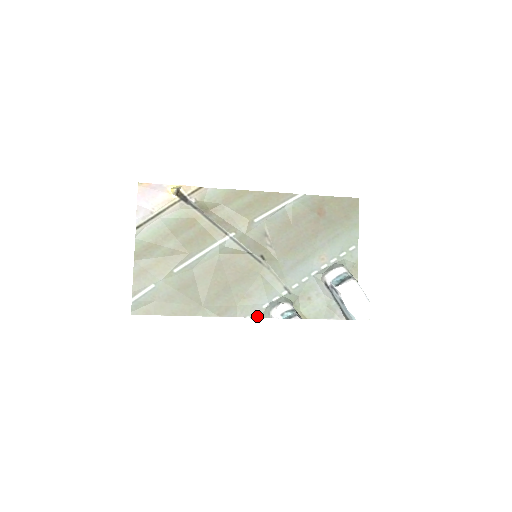
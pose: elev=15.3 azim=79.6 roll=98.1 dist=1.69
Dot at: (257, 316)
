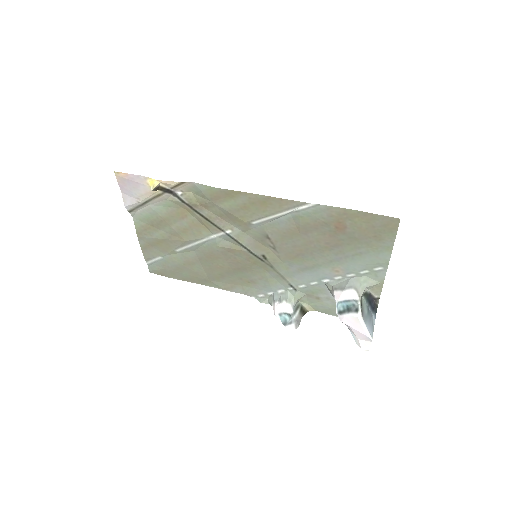
Dot at: (261, 300)
